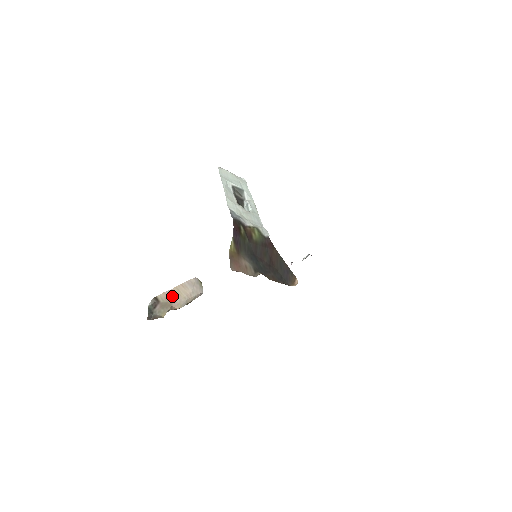
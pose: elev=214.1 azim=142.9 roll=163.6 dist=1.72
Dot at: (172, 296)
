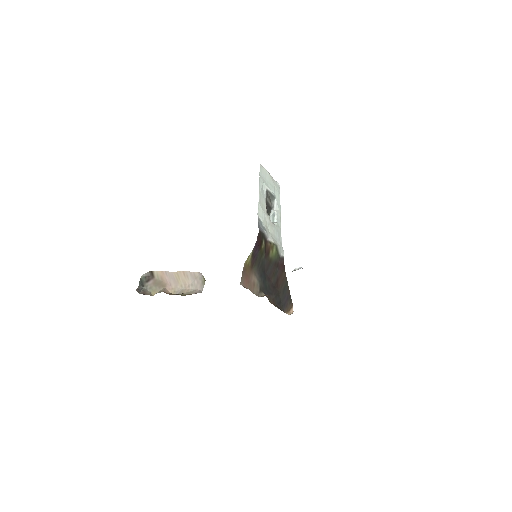
Dot at: (169, 278)
